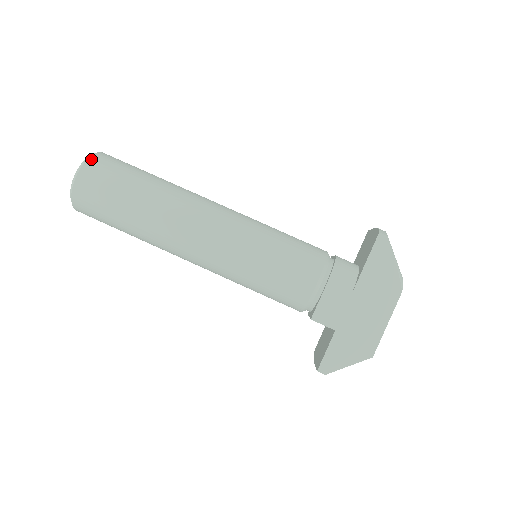
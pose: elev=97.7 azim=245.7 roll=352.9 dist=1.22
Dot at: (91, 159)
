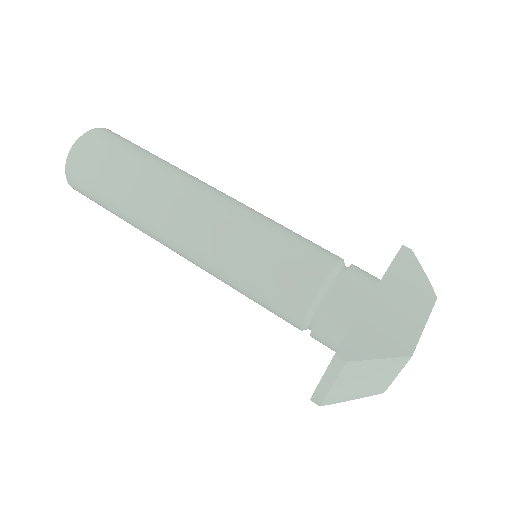
Dot at: occluded
